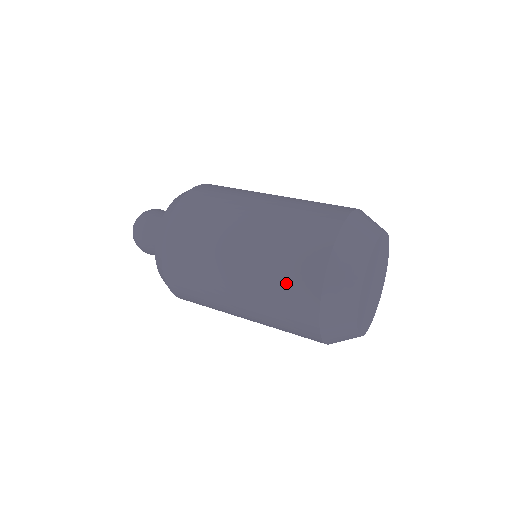
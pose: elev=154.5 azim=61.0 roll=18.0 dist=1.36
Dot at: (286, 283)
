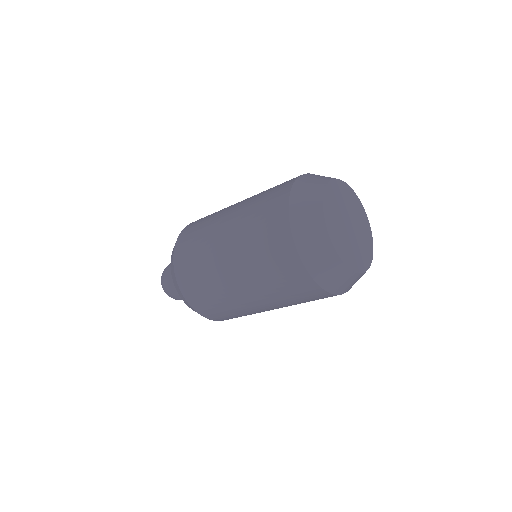
Dot at: (270, 260)
